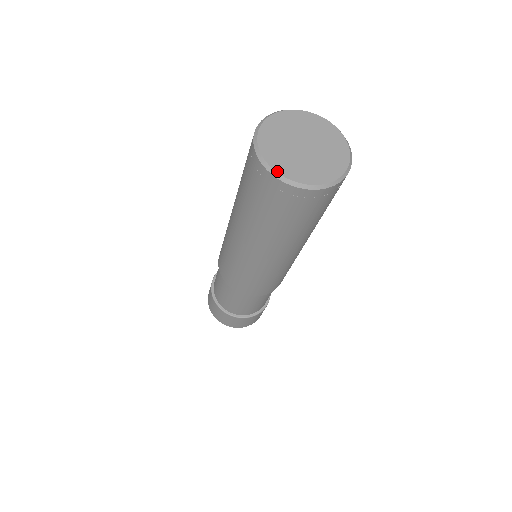
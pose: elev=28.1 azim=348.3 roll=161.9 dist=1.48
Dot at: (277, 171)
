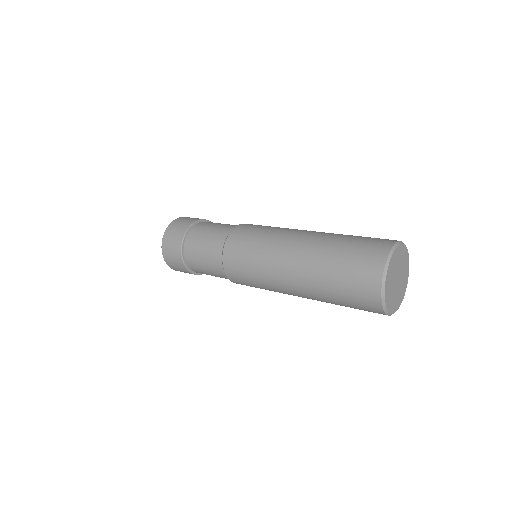
Dot at: (386, 284)
